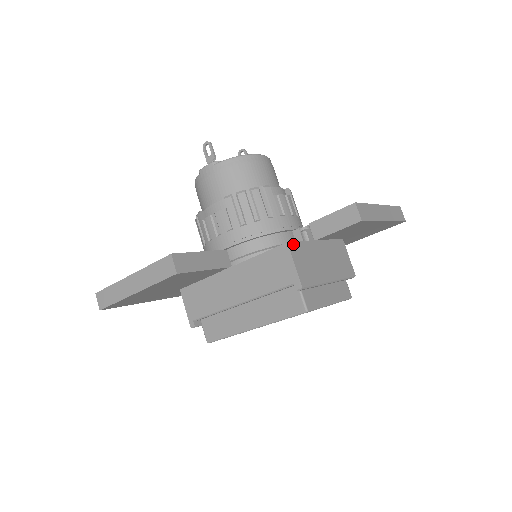
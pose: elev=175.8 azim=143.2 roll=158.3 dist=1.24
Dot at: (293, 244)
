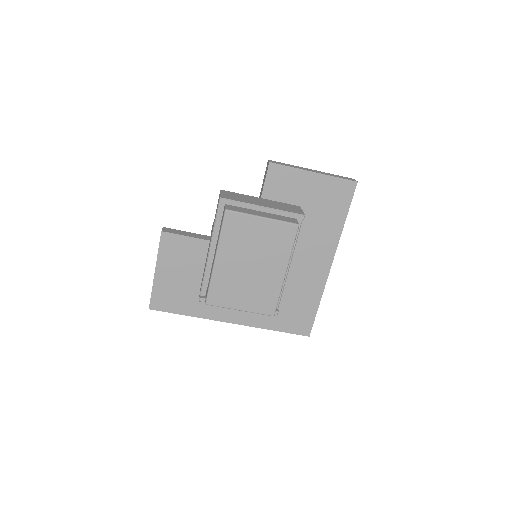
Dot at: (227, 191)
